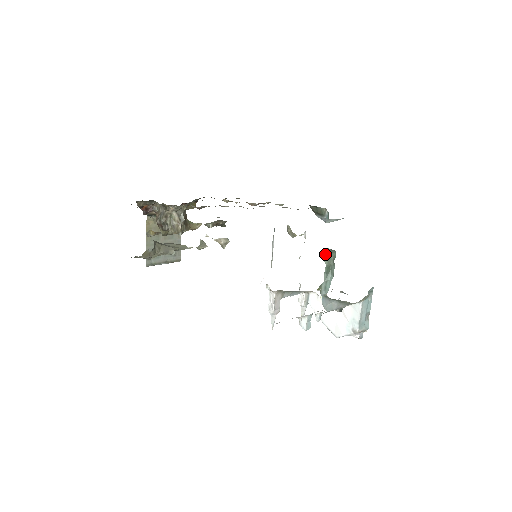
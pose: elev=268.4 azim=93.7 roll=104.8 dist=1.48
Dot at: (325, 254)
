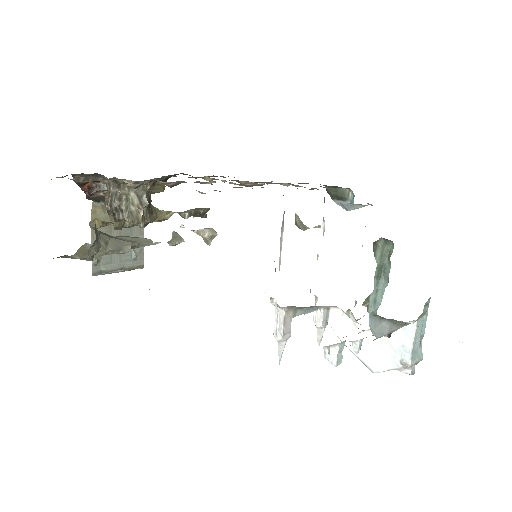
Dot at: (376, 247)
